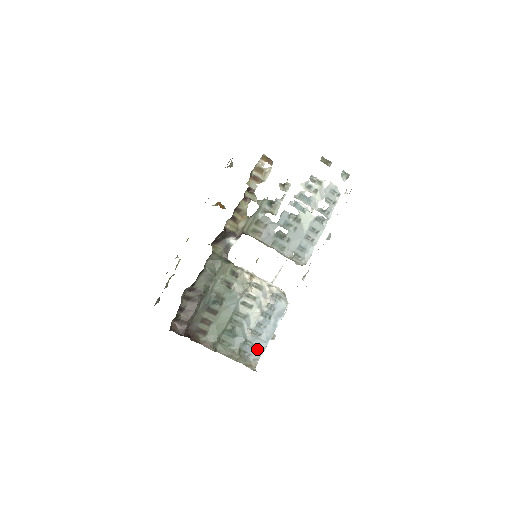
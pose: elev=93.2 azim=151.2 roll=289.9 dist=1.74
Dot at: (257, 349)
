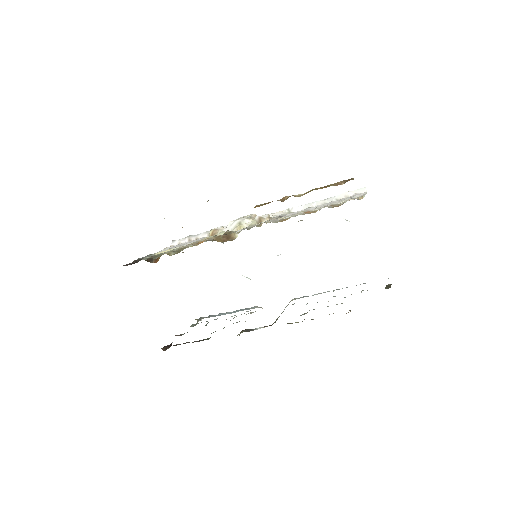
Dot at: (212, 316)
